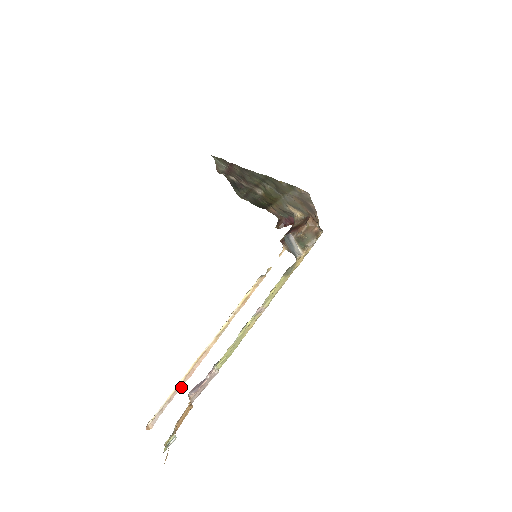
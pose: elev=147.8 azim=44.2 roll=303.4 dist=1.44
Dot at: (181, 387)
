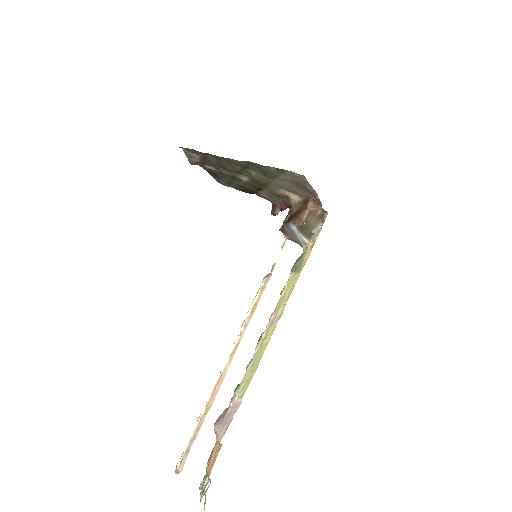
Dot at: occluded
